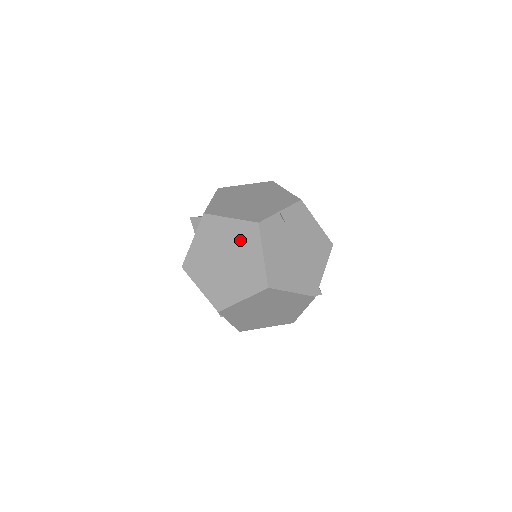
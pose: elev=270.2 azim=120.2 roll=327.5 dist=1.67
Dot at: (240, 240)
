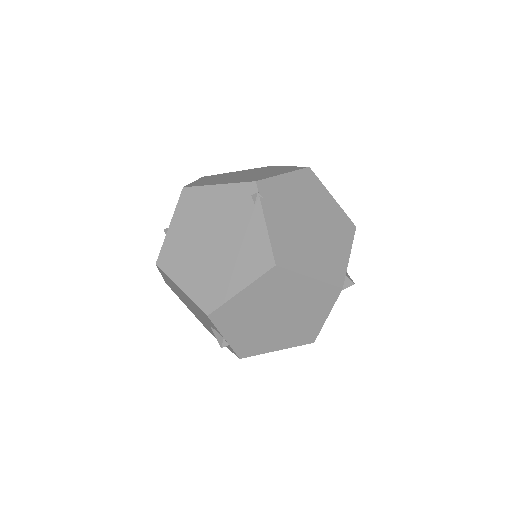
Dot at: (256, 170)
